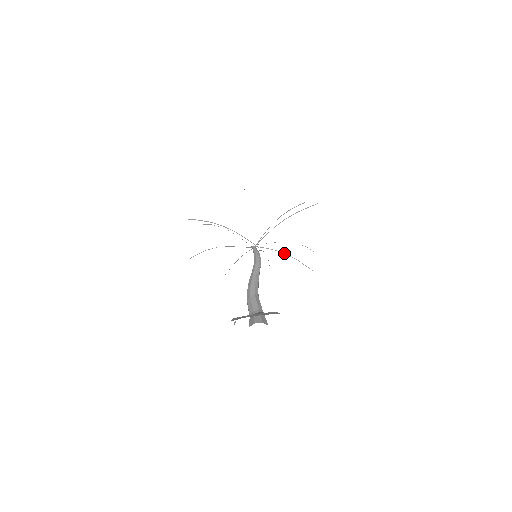
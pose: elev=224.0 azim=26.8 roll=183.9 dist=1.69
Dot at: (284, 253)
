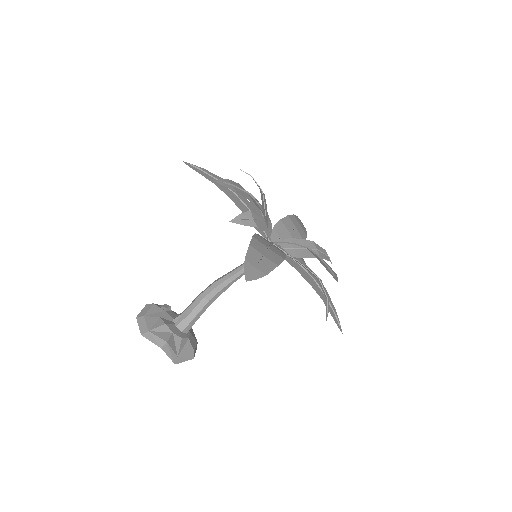
Dot at: (312, 276)
